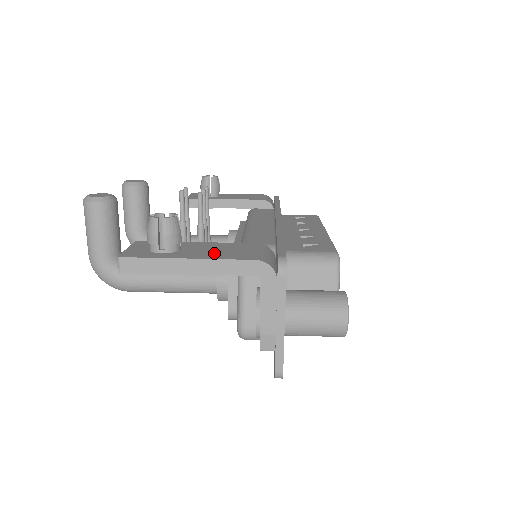
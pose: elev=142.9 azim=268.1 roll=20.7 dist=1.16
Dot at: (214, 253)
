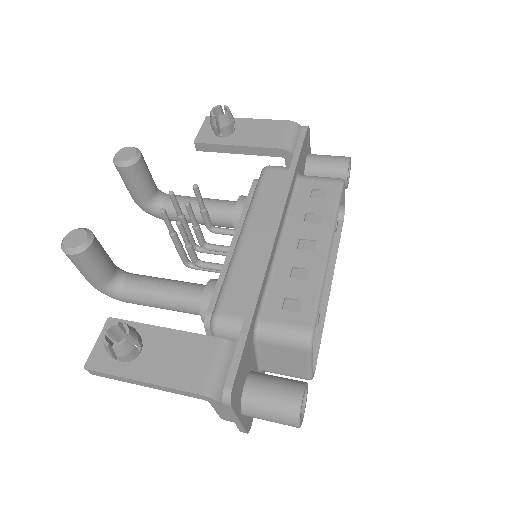
Dot at: (168, 368)
